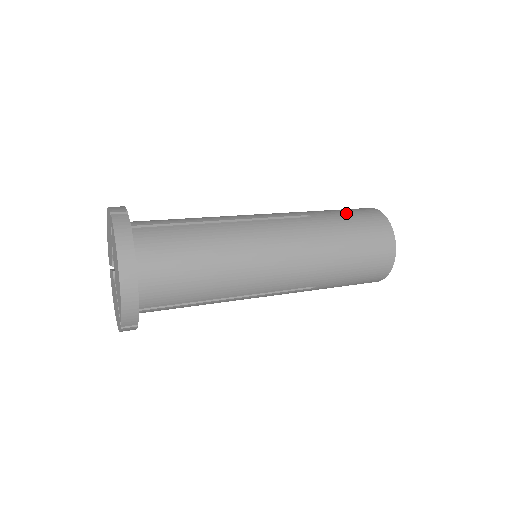
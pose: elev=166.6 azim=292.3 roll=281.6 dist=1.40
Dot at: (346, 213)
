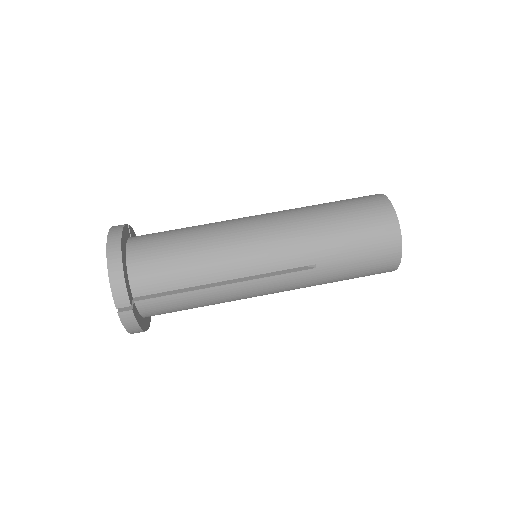
Dot at: (359, 258)
